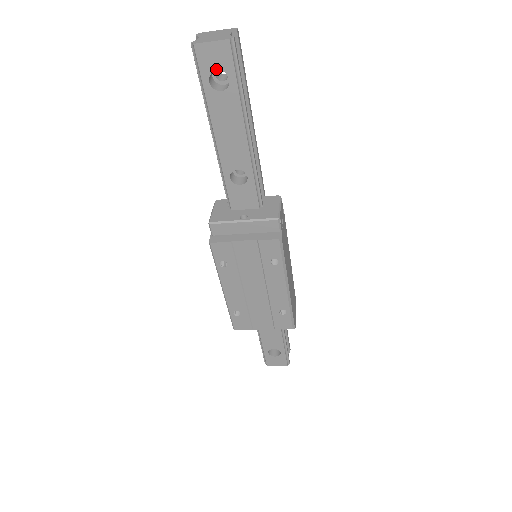
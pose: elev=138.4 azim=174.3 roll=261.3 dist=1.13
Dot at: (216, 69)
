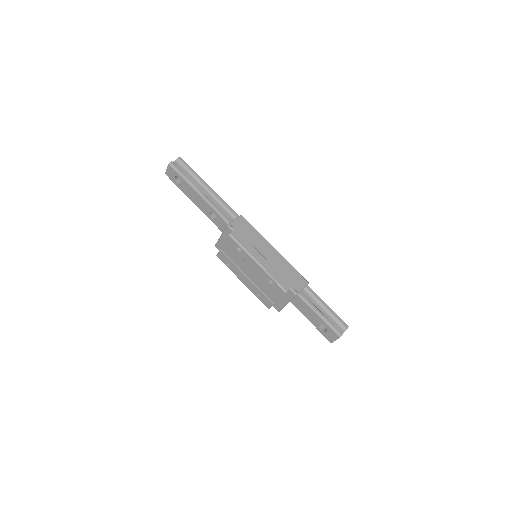
Dot at: (174, 177)
